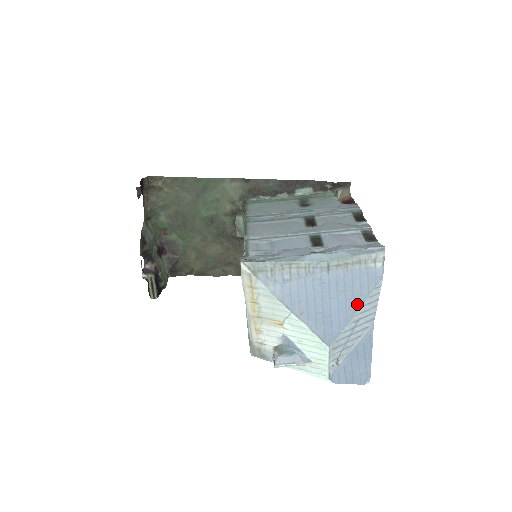
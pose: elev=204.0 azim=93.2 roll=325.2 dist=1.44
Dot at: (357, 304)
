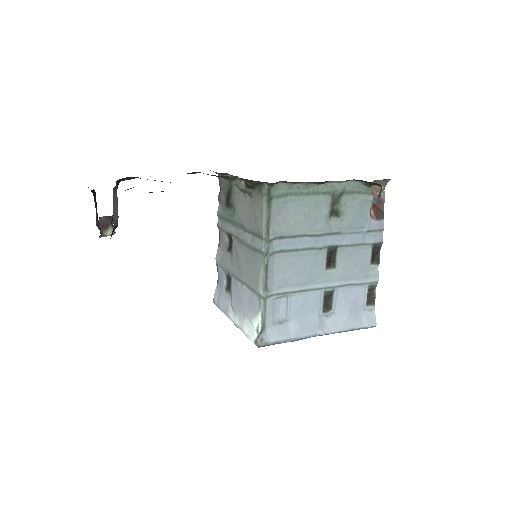
Dot at: occluded
